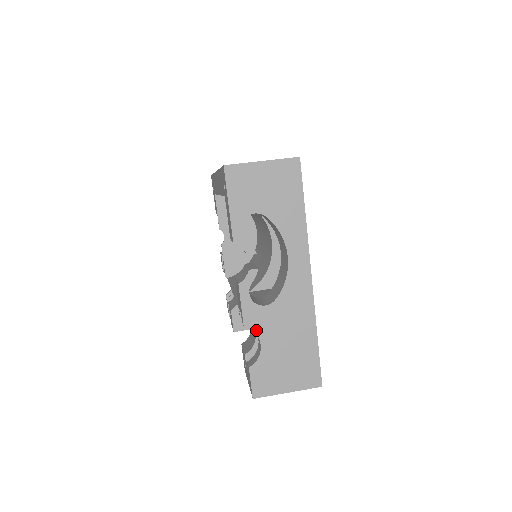
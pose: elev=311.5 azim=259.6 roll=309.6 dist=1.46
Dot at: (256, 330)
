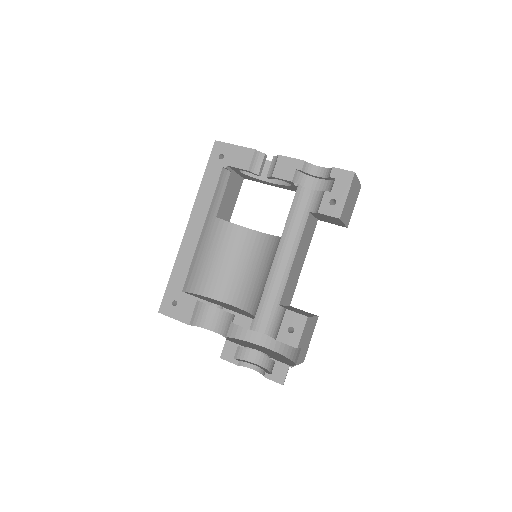
Dot at: (310, 164)
